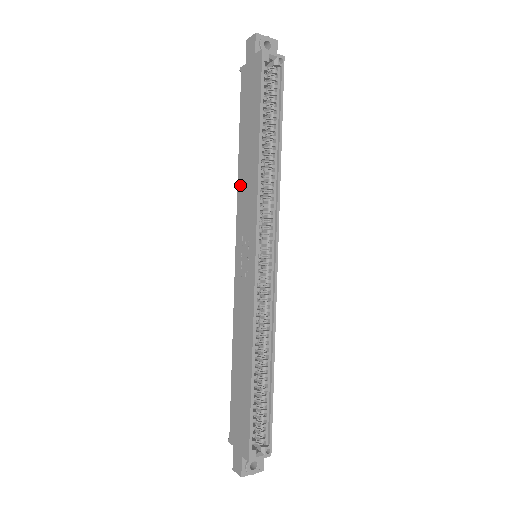
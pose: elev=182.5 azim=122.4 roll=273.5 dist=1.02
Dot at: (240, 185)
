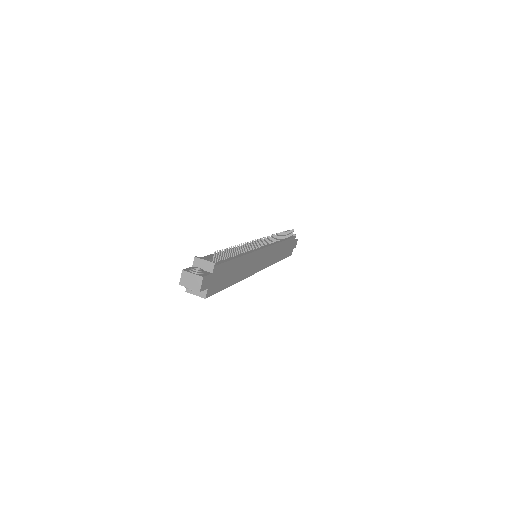
Dot at: occluded
